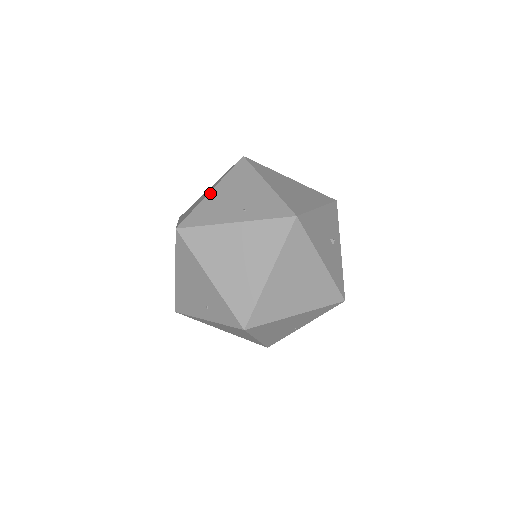
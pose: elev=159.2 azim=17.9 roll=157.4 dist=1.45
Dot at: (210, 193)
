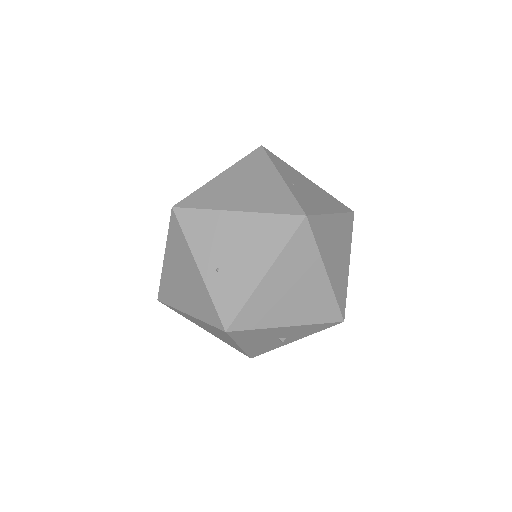
Dot at: (231, 213)
